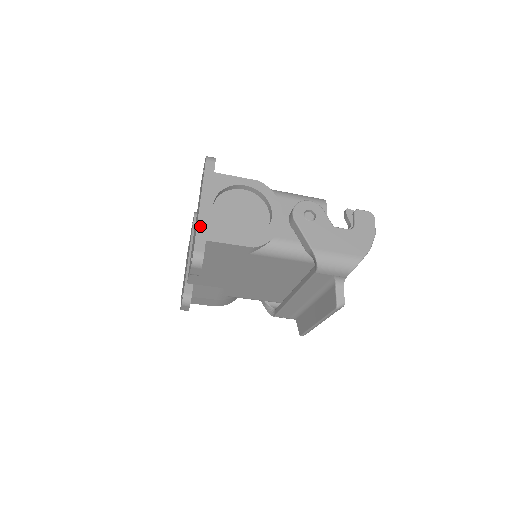
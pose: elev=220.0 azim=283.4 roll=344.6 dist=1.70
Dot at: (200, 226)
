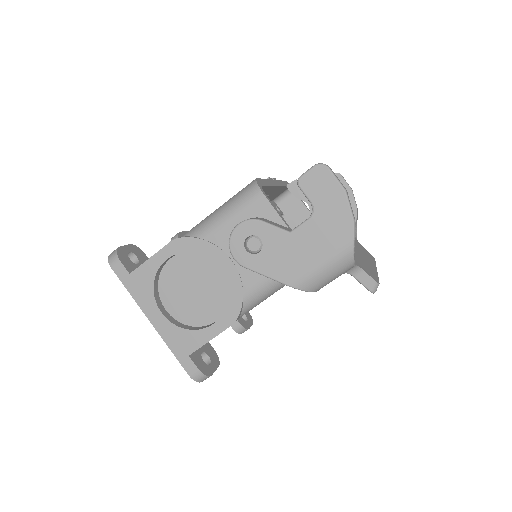
Dot at: (171, 346)
